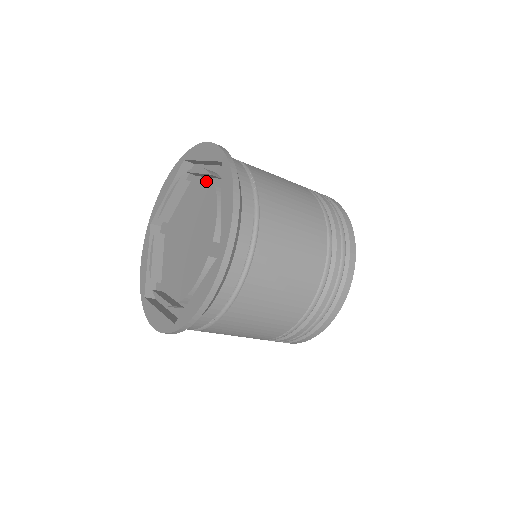
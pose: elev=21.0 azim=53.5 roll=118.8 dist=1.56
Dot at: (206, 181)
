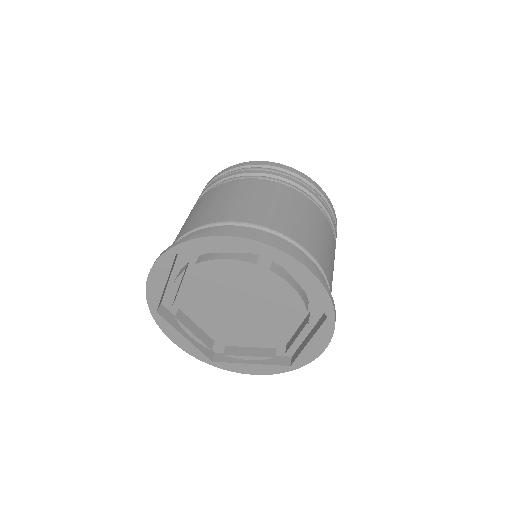
Dot at: occluded
